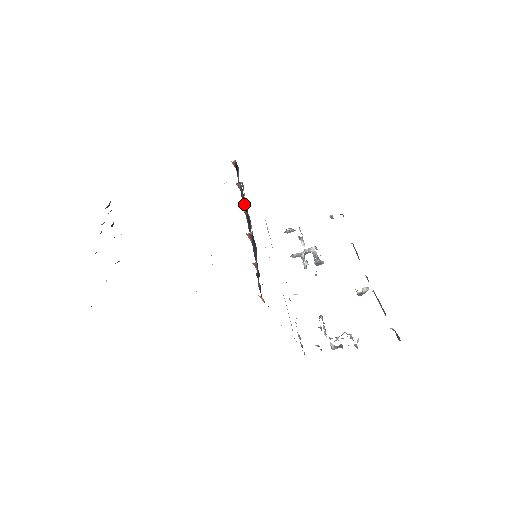
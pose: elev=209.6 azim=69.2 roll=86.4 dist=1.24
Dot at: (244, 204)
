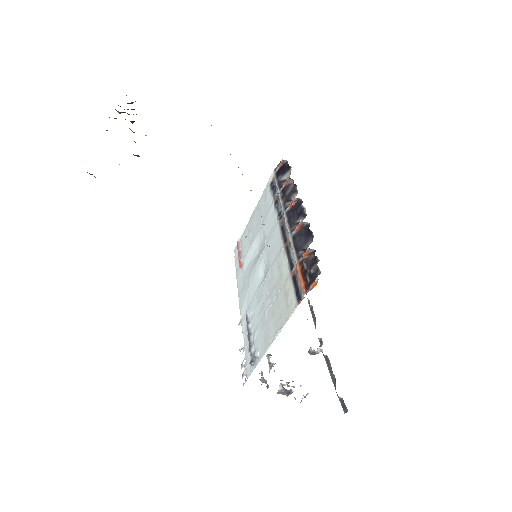
Dot at: (290, 199)
